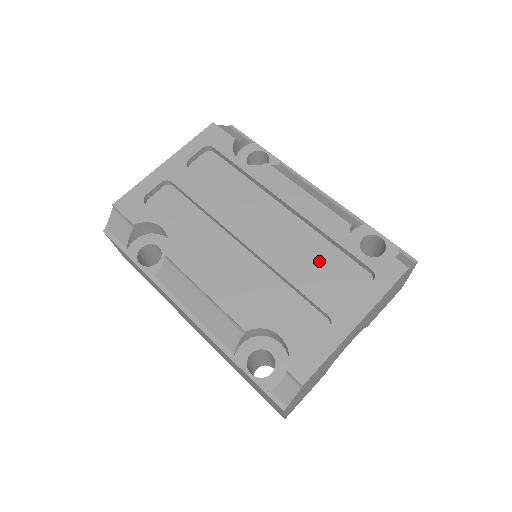
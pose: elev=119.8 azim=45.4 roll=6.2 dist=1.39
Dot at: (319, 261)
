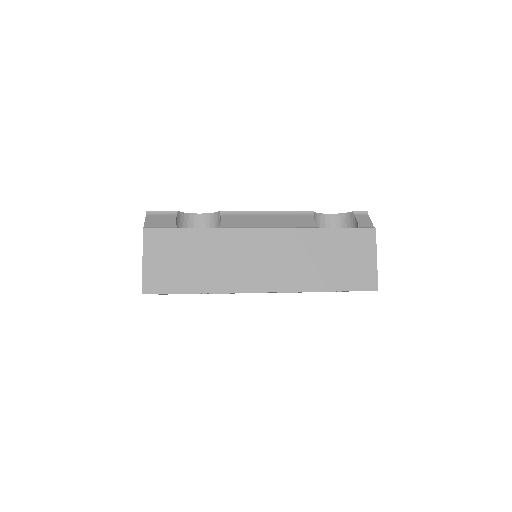
Dot at: occluded
